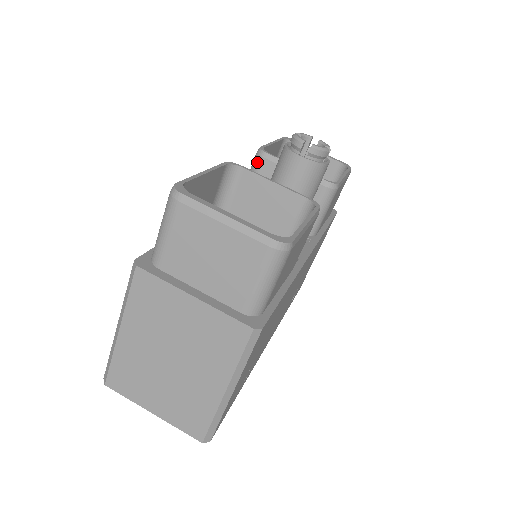
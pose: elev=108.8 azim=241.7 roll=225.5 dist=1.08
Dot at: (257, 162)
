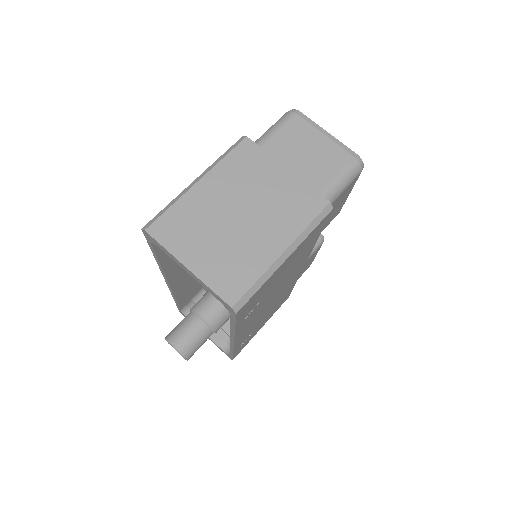
Dot at: occluded
